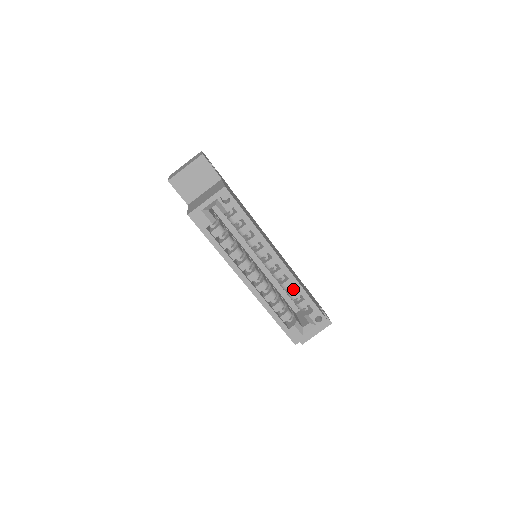
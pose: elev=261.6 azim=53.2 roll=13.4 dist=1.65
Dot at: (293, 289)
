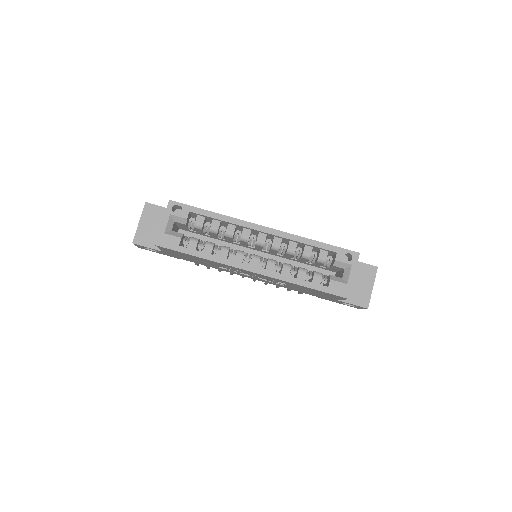
Dot at: (303, 249)
